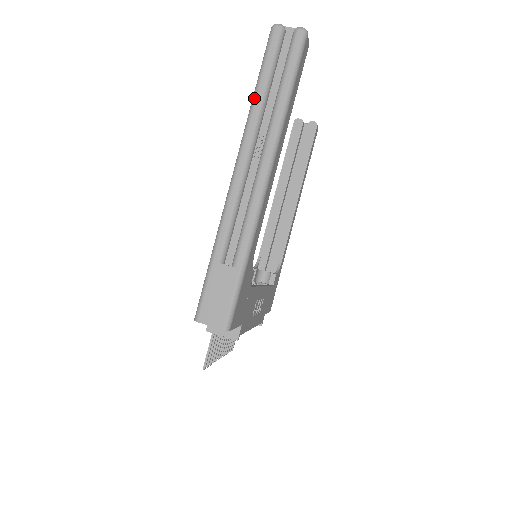
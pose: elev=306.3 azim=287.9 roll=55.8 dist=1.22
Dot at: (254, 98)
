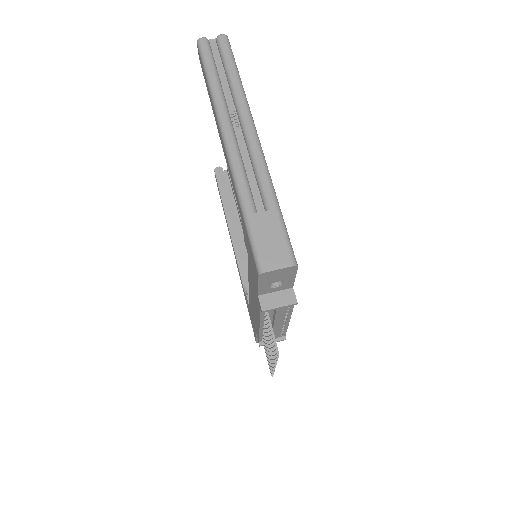
Dot at: (211, 87)
